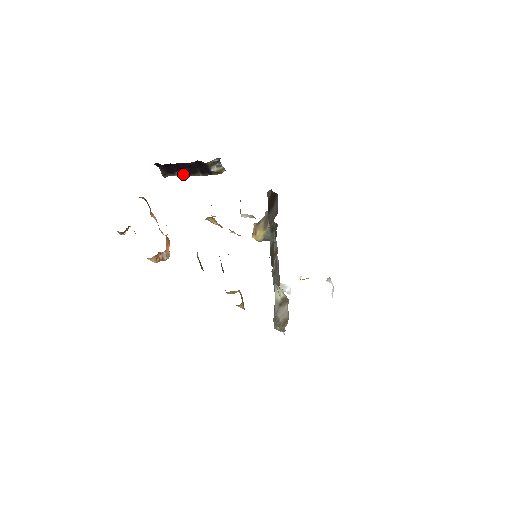
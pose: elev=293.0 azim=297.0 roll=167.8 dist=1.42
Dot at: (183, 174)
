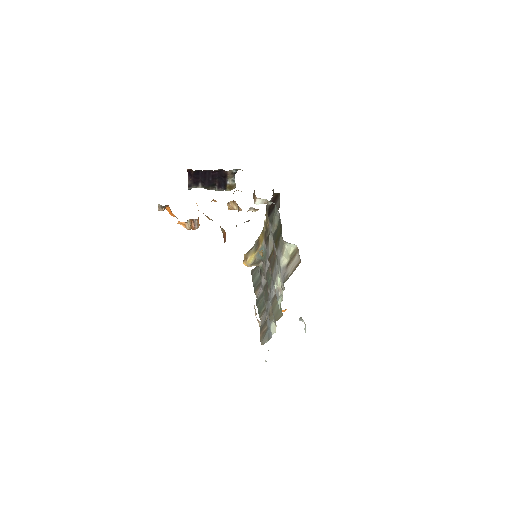
Dot at: (204, 186)
